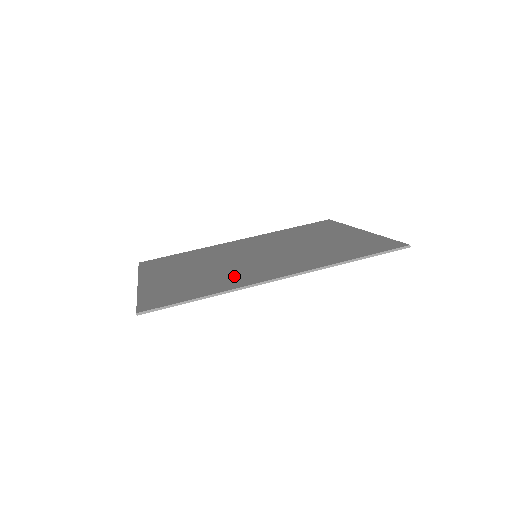
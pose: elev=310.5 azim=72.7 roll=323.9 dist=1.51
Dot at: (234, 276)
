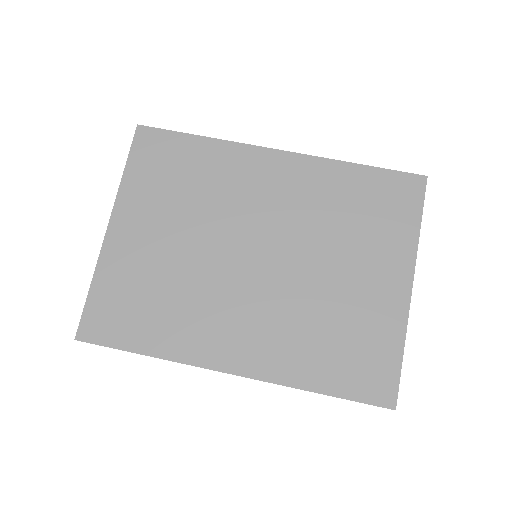
Dot at: (196, 319)
